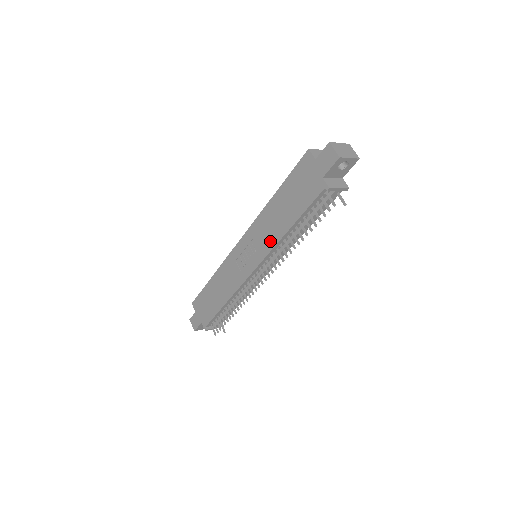
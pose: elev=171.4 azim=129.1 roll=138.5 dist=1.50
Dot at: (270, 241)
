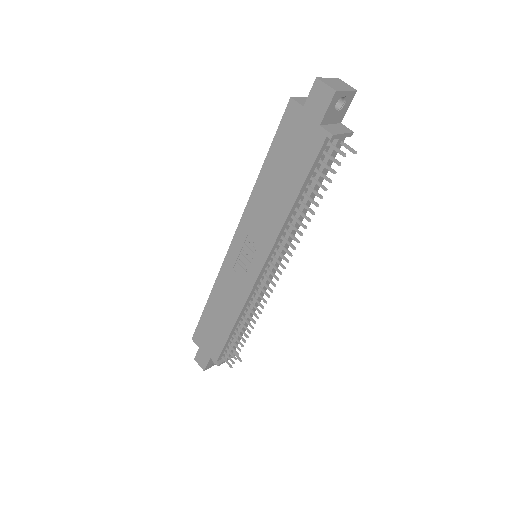
Dot at: (271, 230)
